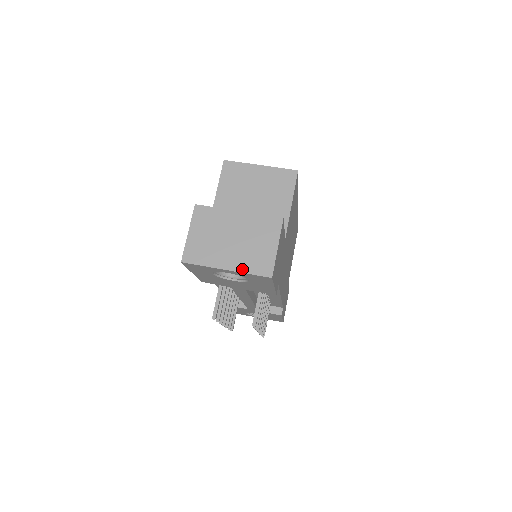
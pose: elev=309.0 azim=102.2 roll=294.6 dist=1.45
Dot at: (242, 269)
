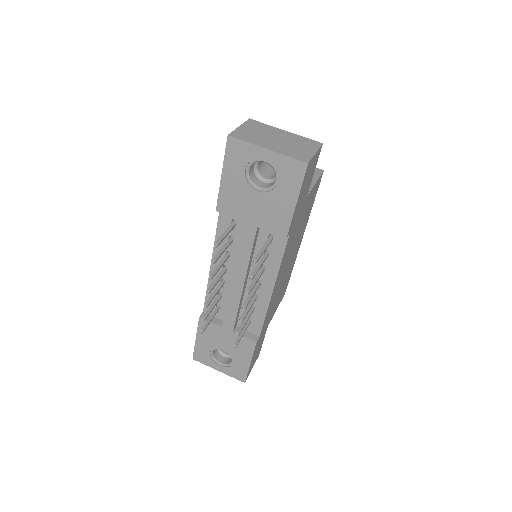
Dot at: (282, 152)
